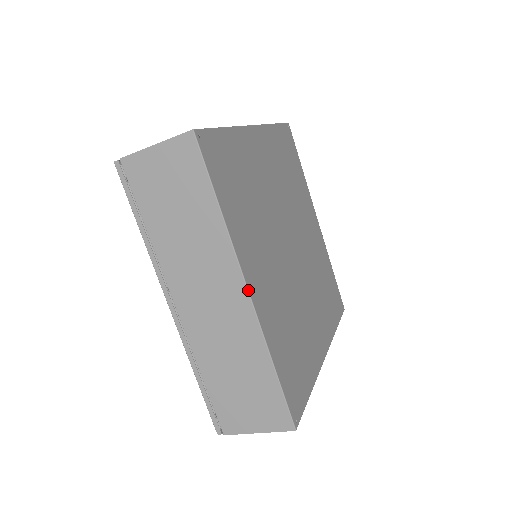
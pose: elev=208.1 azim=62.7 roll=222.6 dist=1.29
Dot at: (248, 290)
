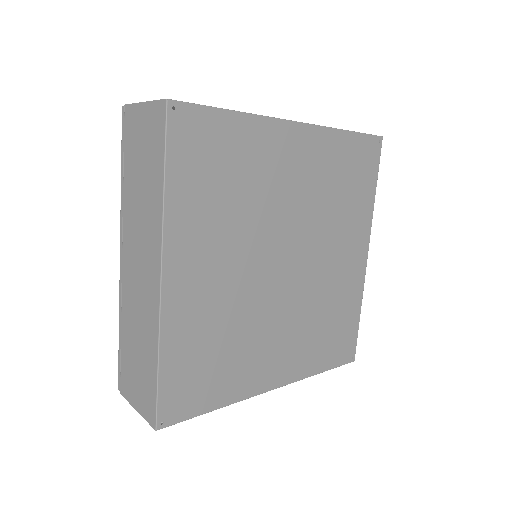
Dot at: (161, 277)
